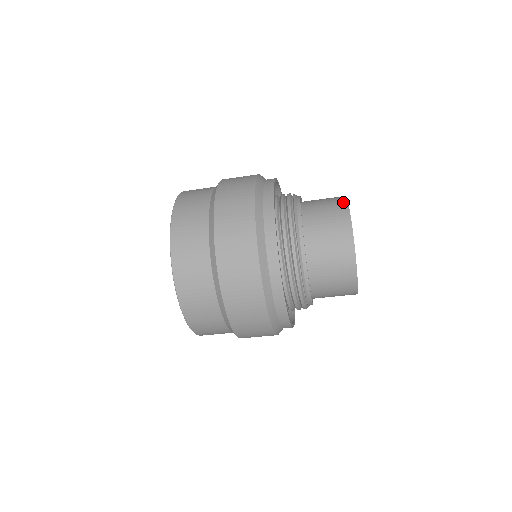
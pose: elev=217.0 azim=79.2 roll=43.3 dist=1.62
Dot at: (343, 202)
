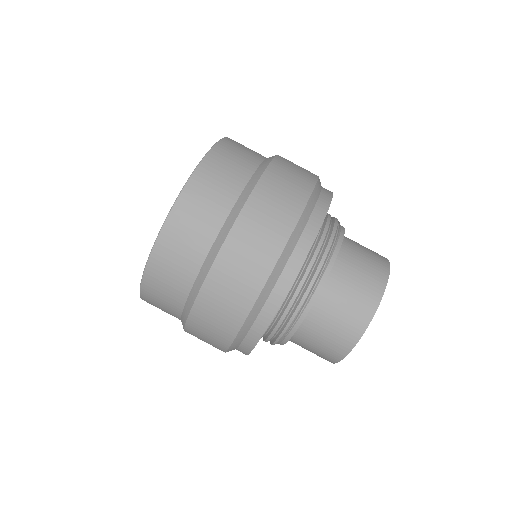
Dot at: occluded
